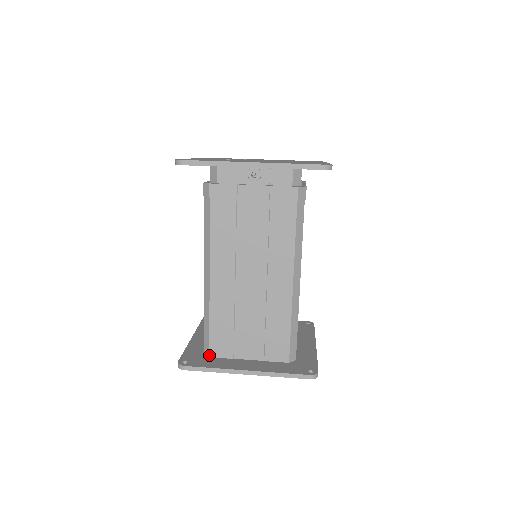
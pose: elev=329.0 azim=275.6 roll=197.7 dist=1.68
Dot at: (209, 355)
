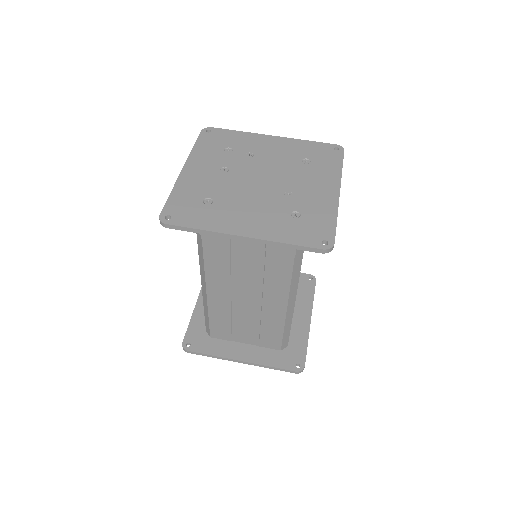
Dot at: (210, 336)
